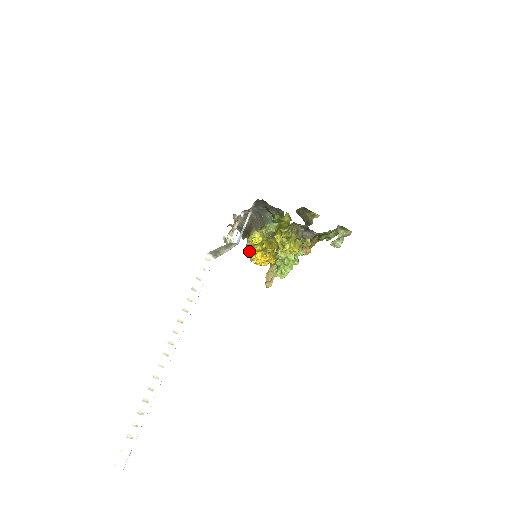
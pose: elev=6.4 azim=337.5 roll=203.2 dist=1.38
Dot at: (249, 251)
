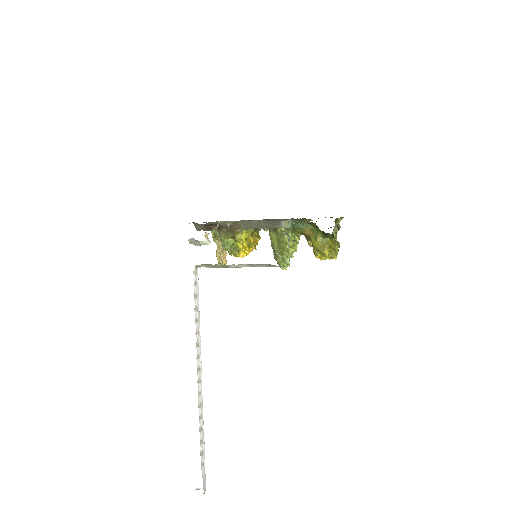
Dot at: (231, 248)
